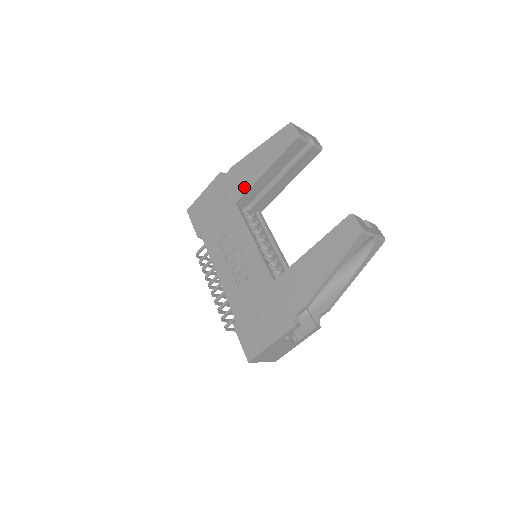
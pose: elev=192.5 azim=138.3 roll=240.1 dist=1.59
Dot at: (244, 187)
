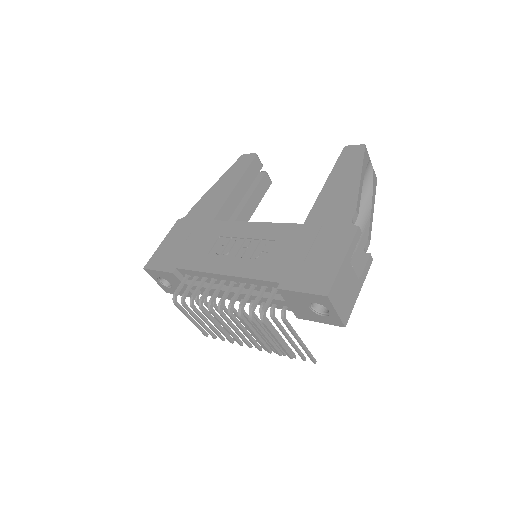
Dot at: (217, 206)
